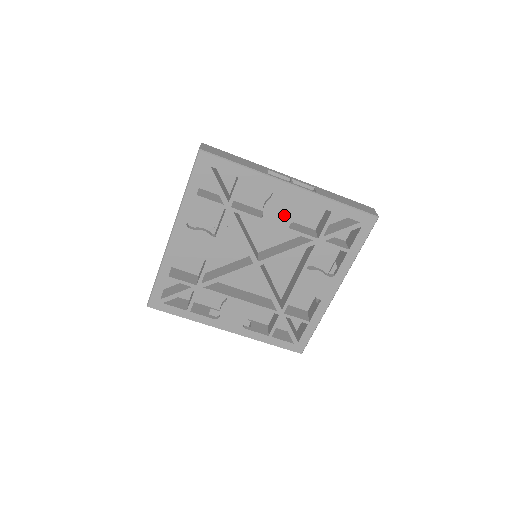
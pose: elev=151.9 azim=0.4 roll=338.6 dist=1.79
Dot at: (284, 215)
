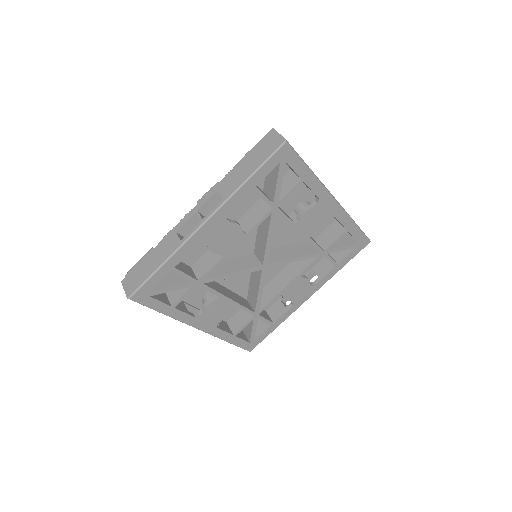
Dot at: (231, 236)
